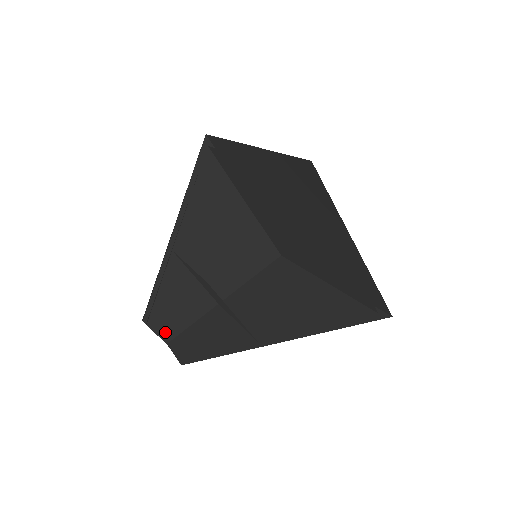
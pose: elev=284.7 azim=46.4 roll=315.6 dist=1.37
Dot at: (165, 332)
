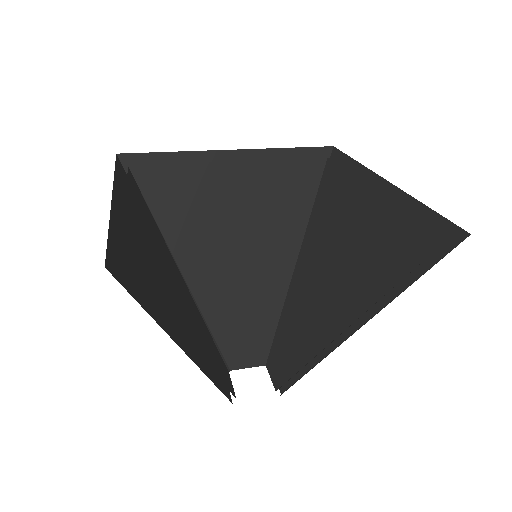
Dot at: (254, 359)
